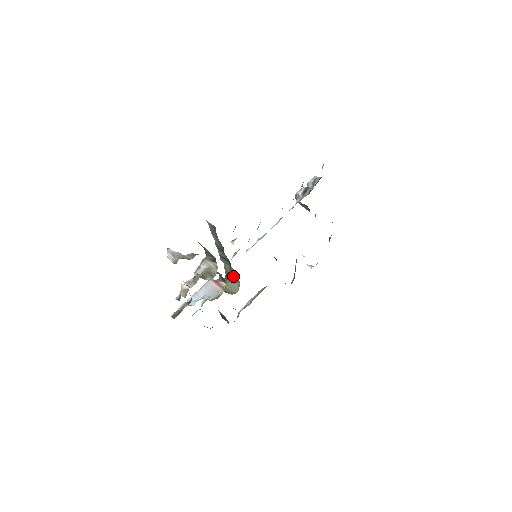
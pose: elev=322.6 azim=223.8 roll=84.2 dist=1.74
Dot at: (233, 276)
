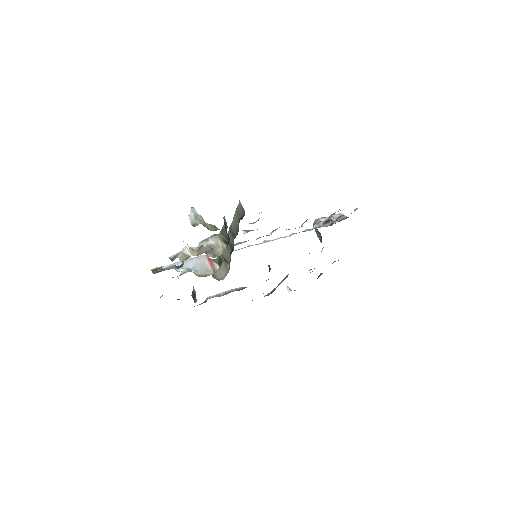
Dot at: (225, 263)
